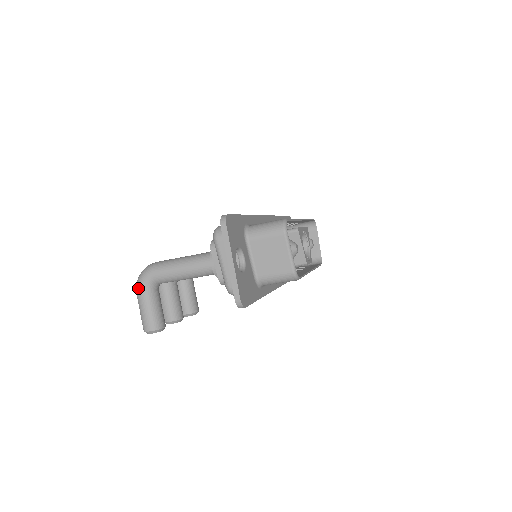
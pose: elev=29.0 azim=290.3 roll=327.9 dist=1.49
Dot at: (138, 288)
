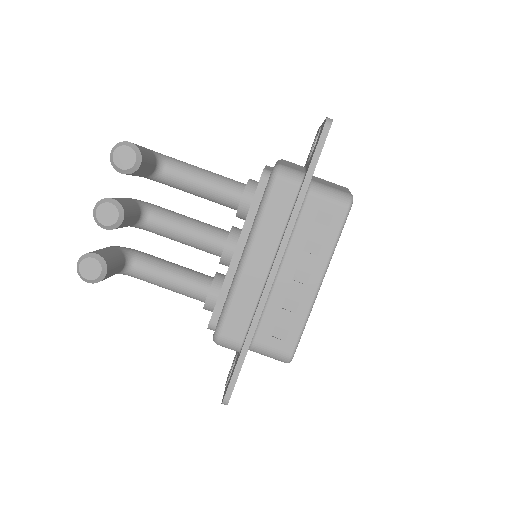
Dot at: occluded
